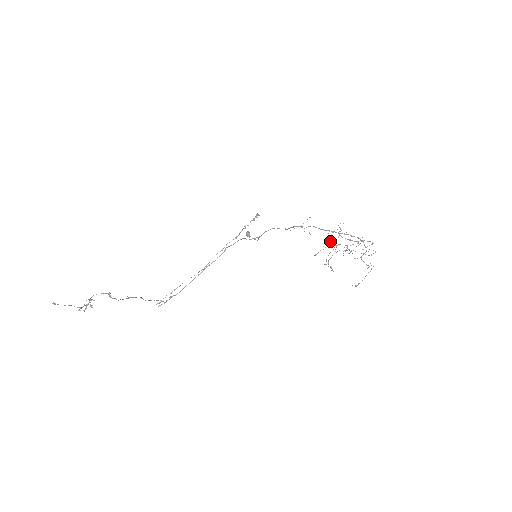
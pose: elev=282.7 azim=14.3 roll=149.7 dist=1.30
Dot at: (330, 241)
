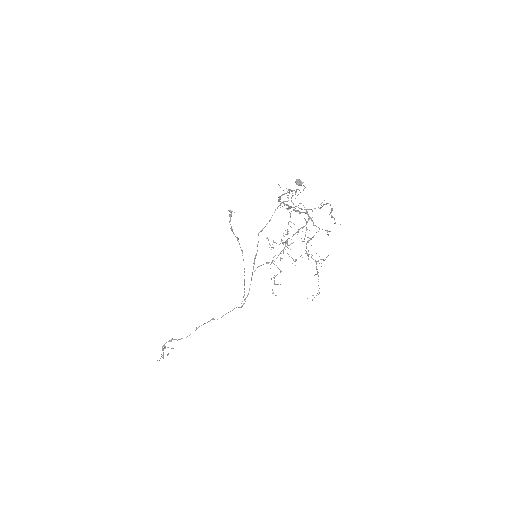
Dot at: occluded
